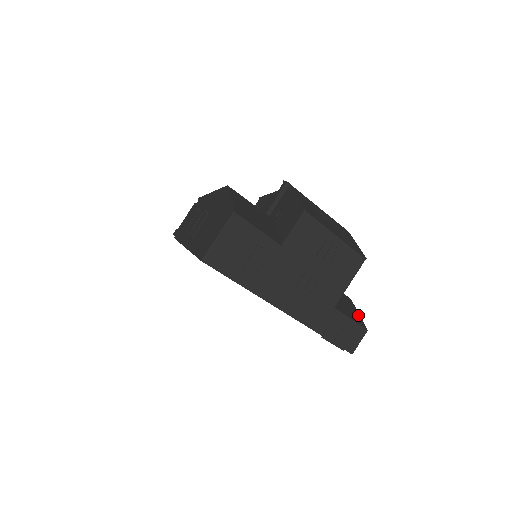
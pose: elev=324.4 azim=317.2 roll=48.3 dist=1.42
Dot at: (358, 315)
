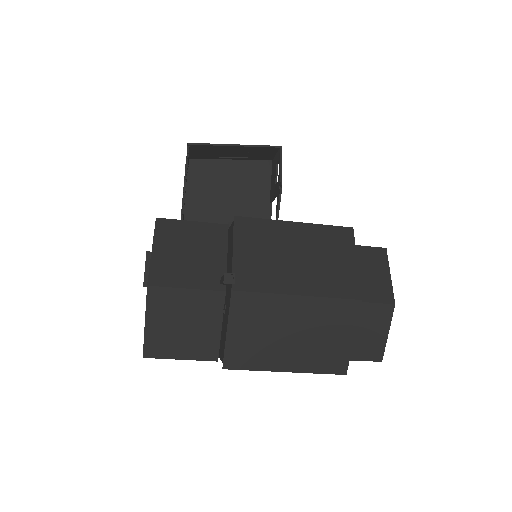
Dot at: (382, 339)
